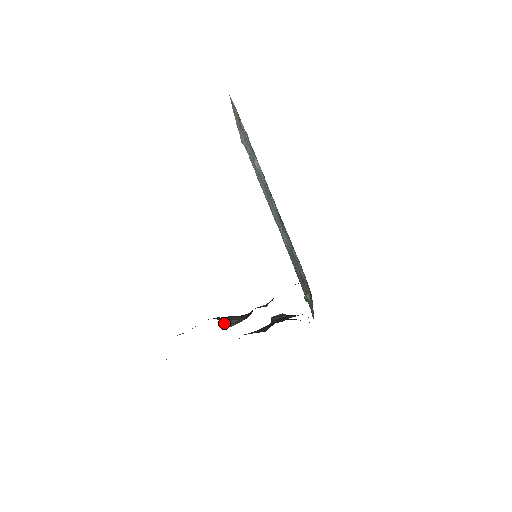
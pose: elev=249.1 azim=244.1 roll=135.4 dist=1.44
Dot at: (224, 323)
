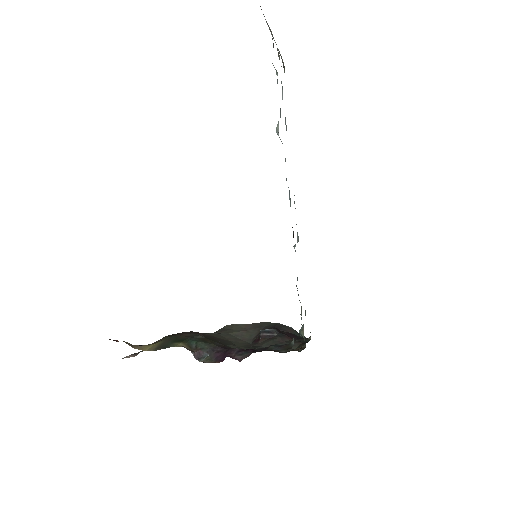
Dot at: (193, 355)
